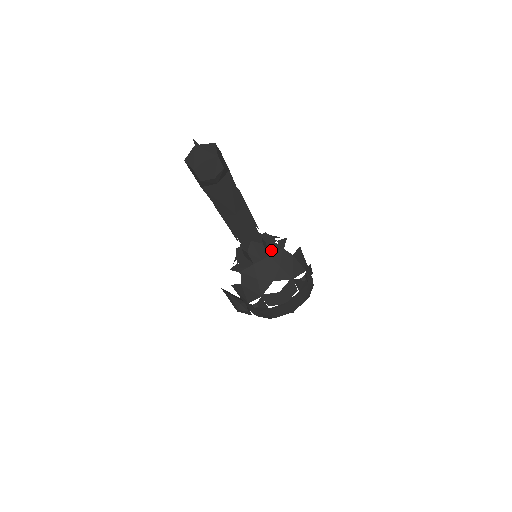
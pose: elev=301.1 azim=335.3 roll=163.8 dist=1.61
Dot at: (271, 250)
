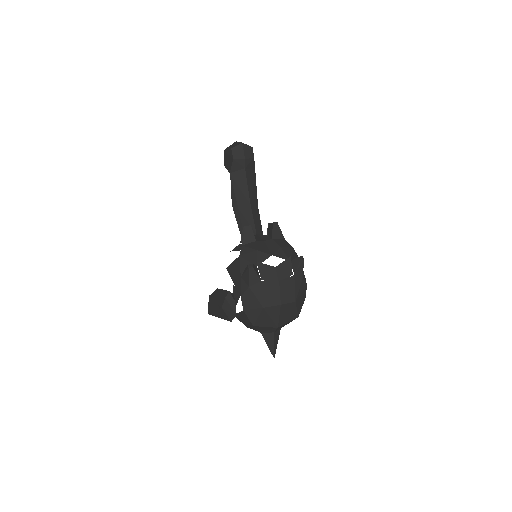
Dot at: (275, 234)
